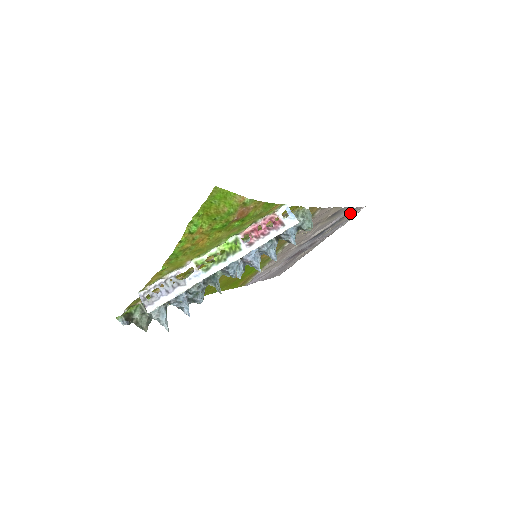
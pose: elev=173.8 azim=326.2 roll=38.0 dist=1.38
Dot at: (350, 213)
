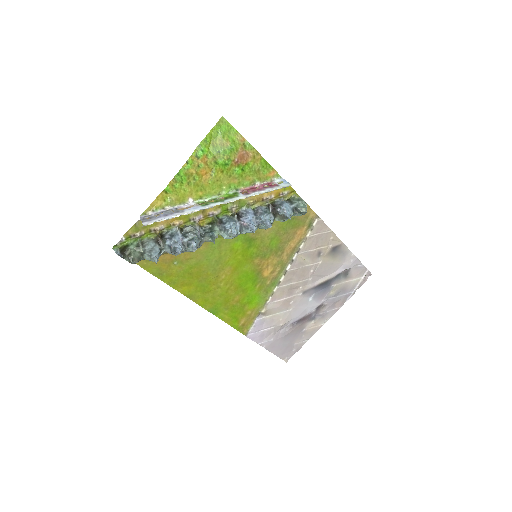
Dot at: (354, 271)
